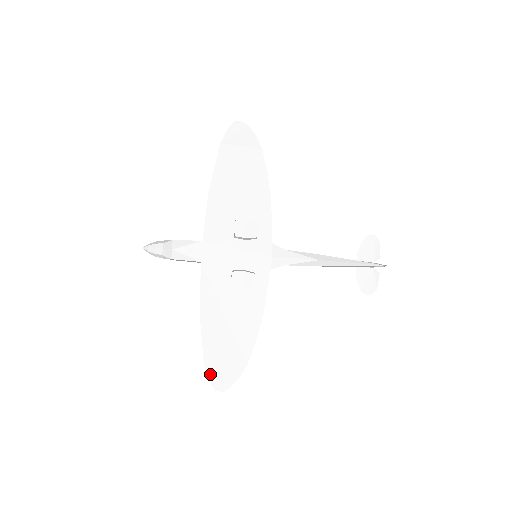
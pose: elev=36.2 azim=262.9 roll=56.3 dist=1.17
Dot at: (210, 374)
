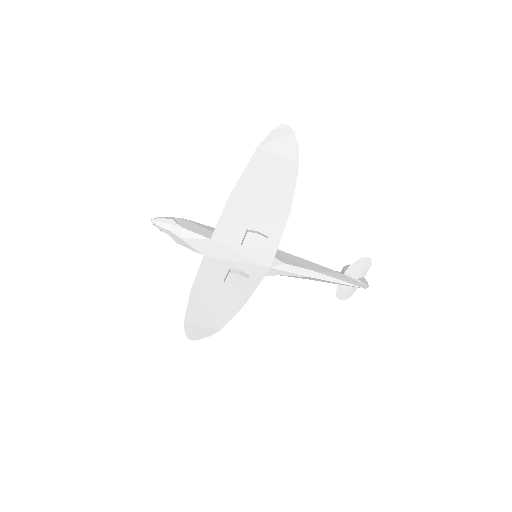
Dot at: (187, 329)
